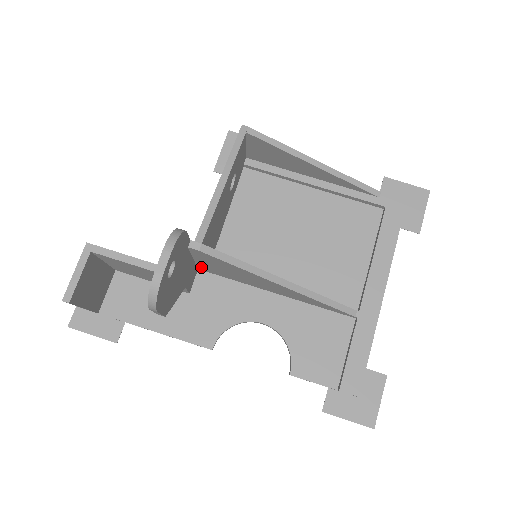
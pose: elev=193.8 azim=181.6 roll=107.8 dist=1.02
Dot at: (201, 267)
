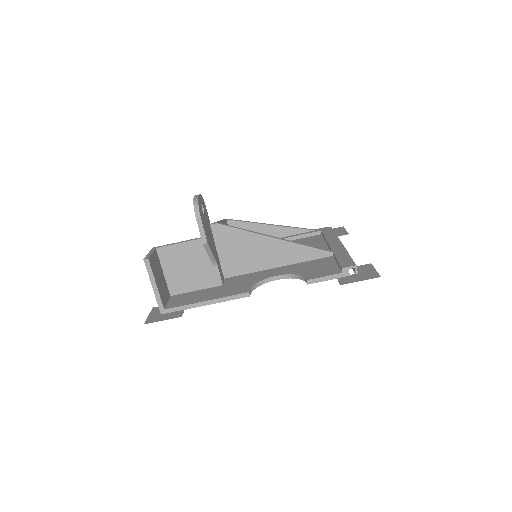
Dot at: (225, 269)
